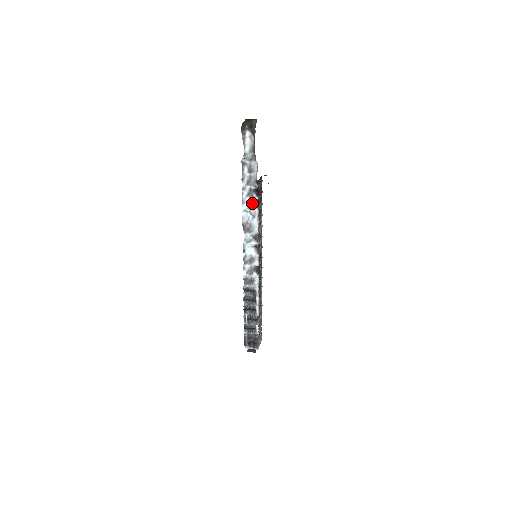
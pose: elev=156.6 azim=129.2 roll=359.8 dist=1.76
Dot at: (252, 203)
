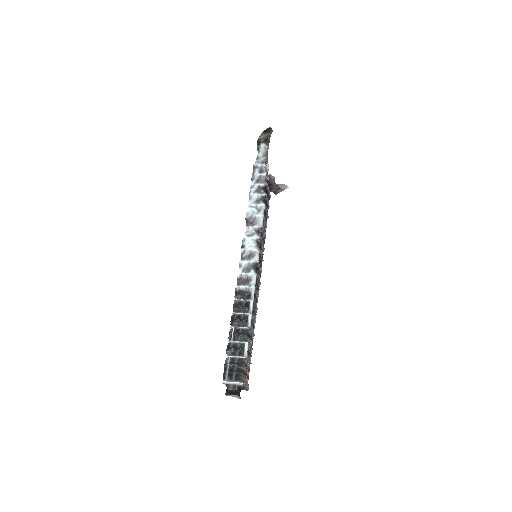
Dot at: (259, 198)
